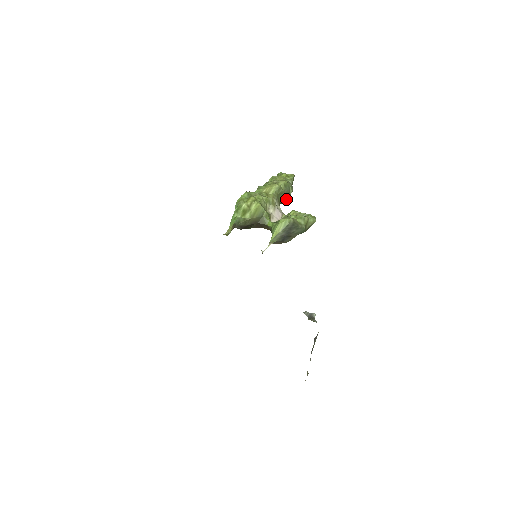
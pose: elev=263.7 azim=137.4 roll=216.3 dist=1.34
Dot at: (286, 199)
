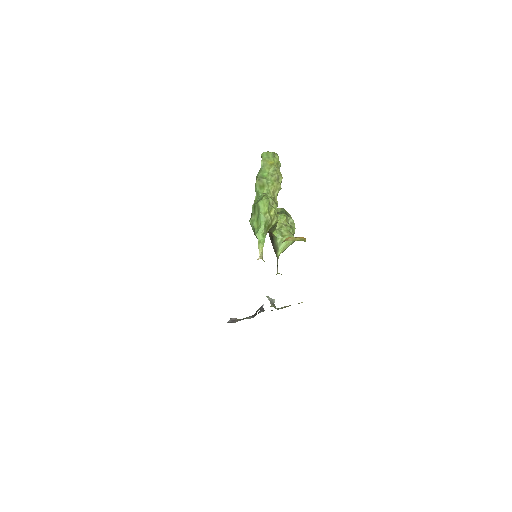
Dot at: occluded
